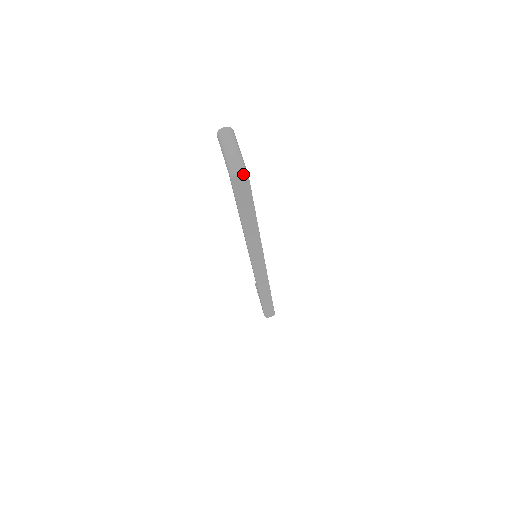
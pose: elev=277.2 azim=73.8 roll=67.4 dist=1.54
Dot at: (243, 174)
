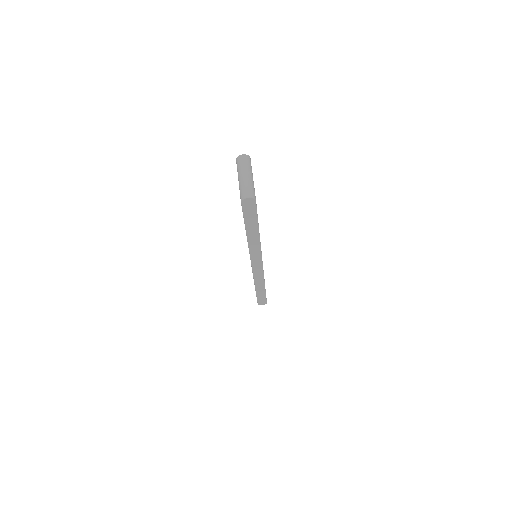
Dot at: (251, 199)
